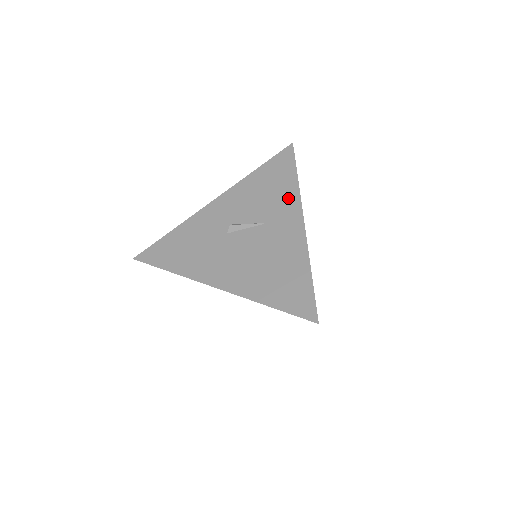
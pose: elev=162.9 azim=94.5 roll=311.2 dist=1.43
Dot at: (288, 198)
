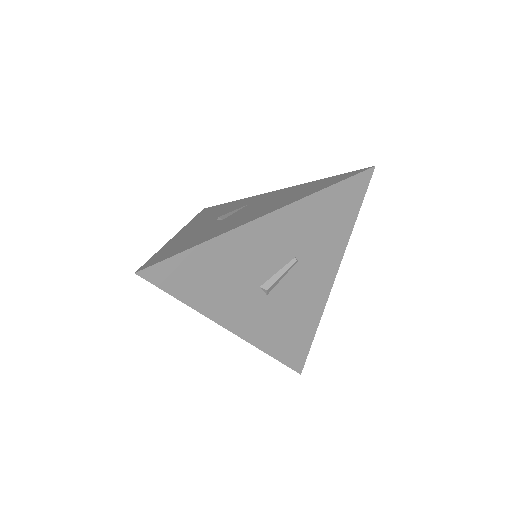
Dot at: (245, 200)
